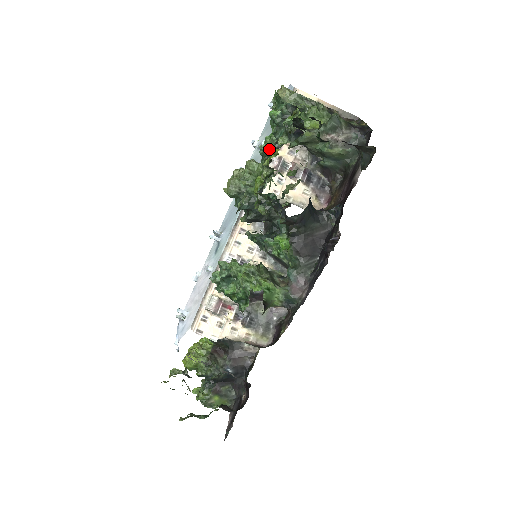
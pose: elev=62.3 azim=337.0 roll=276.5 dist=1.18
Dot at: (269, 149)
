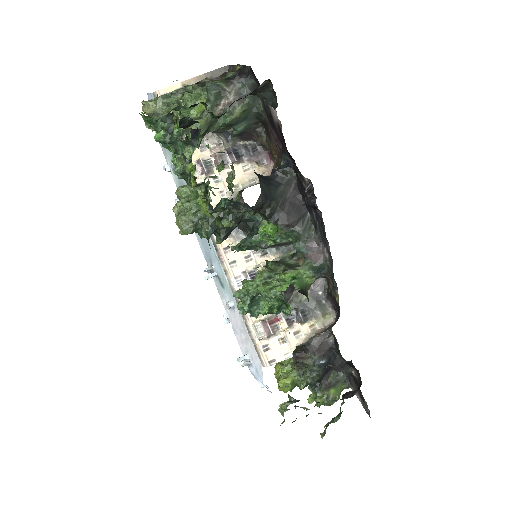
Dot at: (184, 169)
